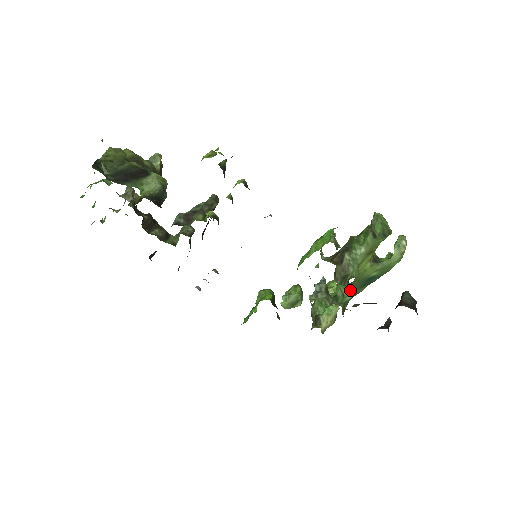
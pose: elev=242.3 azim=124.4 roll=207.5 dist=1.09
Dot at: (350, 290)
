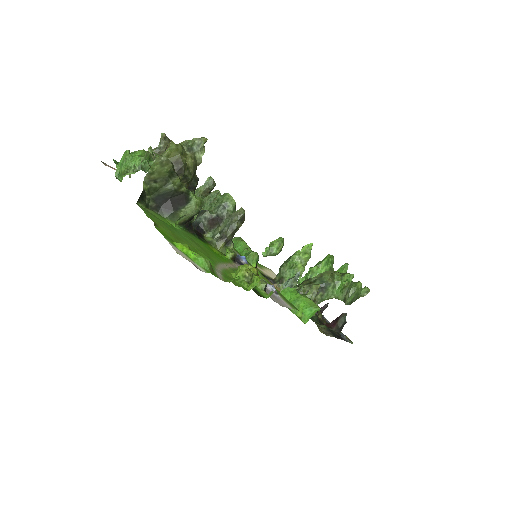
Dot at: occluded
